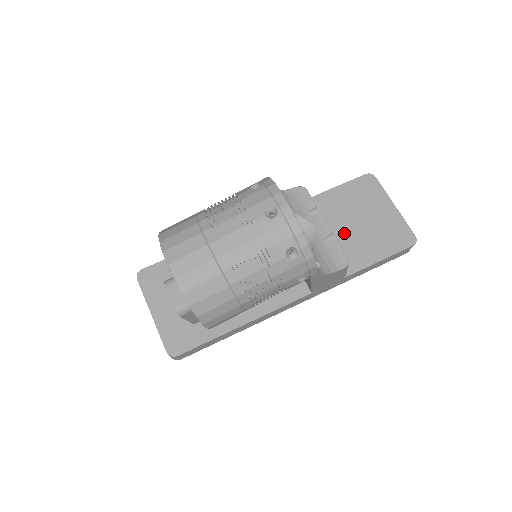
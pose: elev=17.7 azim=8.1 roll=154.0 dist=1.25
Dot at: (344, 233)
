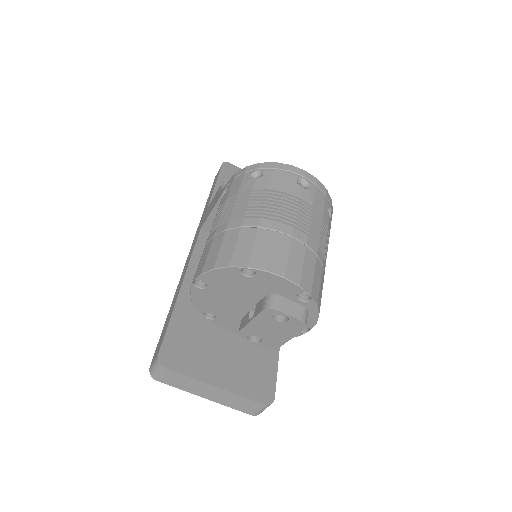
Dot at: occluded
